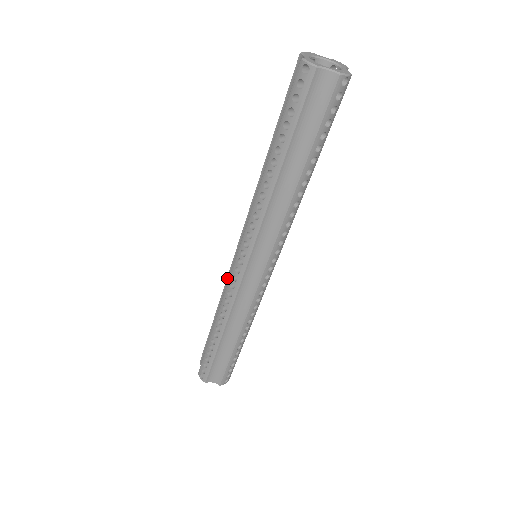
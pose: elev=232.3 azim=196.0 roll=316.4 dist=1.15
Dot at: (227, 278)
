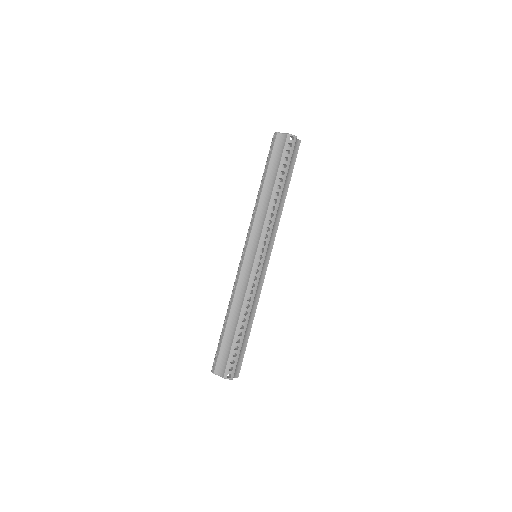
Dot at: occluded
